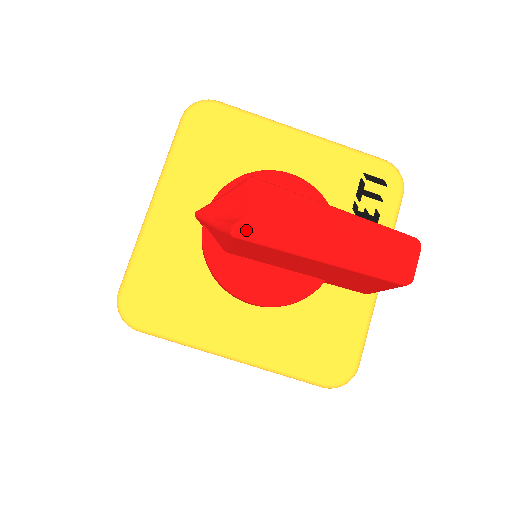
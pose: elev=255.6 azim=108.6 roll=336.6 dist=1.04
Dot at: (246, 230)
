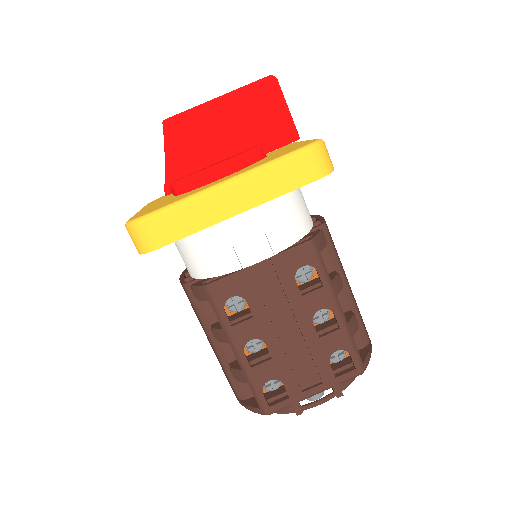
Dot at: (170, 117)
